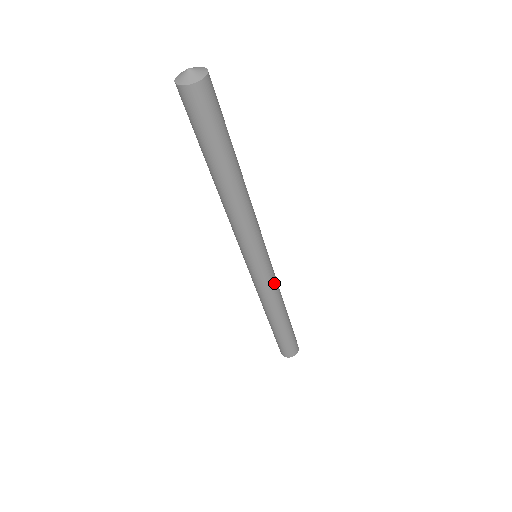
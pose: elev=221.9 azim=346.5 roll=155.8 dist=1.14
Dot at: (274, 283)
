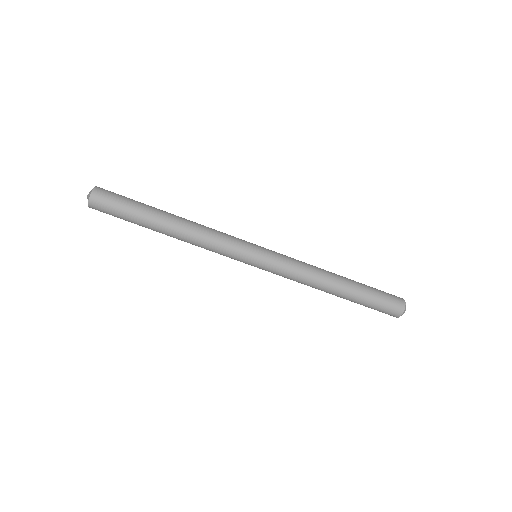
Dot at: (291, 261)
